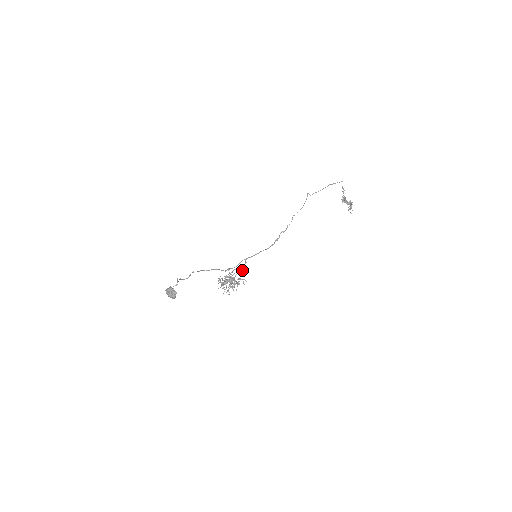
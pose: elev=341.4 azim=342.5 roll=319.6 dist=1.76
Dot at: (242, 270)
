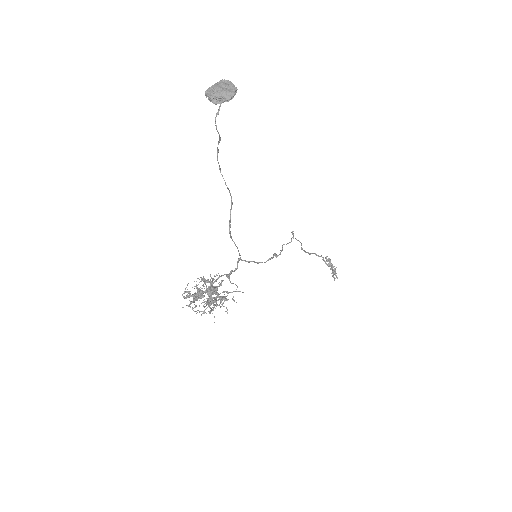
Dot at: (229, 280)
